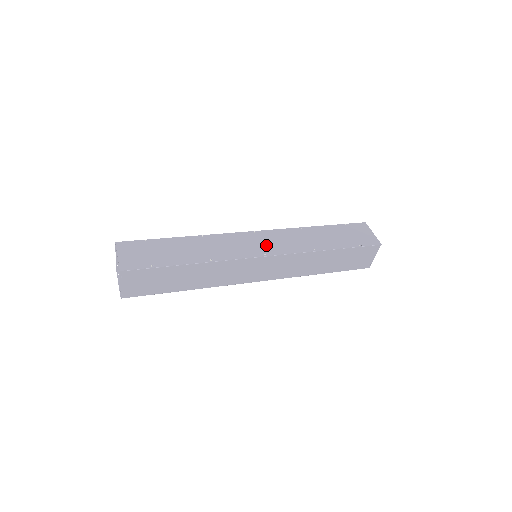
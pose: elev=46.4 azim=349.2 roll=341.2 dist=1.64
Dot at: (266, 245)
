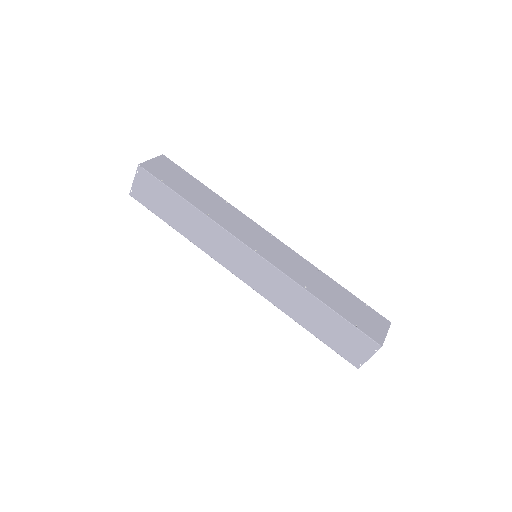
Dot at: (267, 248)
